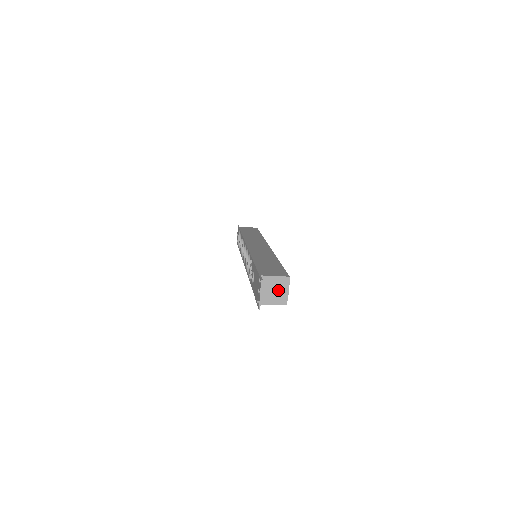
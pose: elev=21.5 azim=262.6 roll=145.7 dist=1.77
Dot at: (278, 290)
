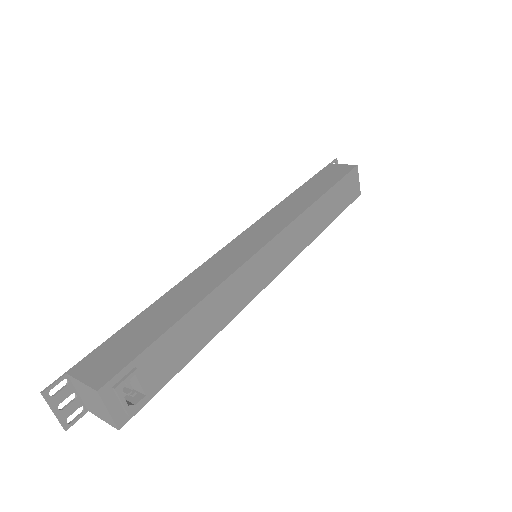
Dot at: (96, 403)
